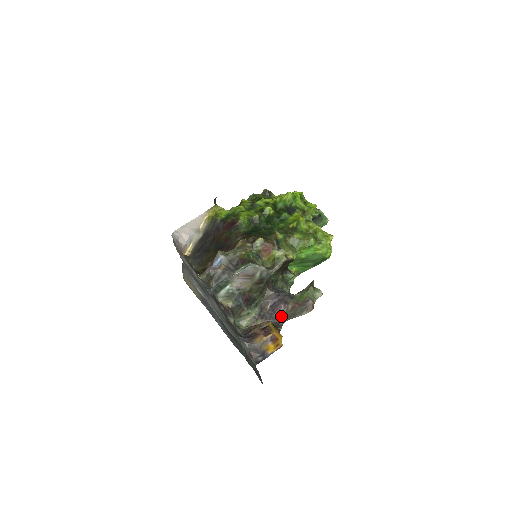
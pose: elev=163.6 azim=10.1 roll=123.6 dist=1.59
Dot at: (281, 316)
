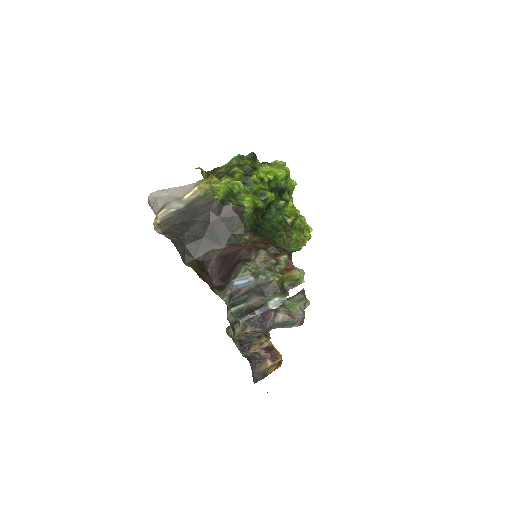
Dot at: (270, 325)
